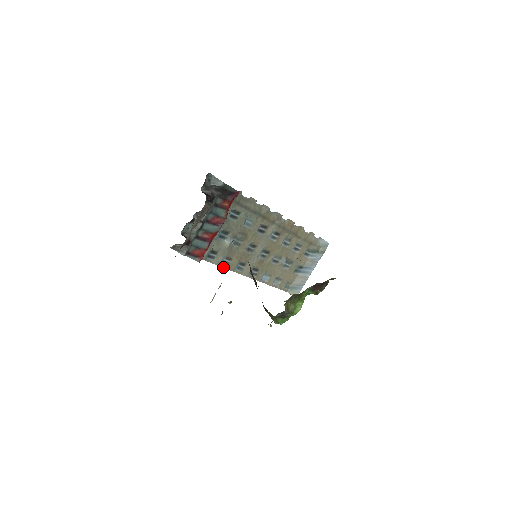
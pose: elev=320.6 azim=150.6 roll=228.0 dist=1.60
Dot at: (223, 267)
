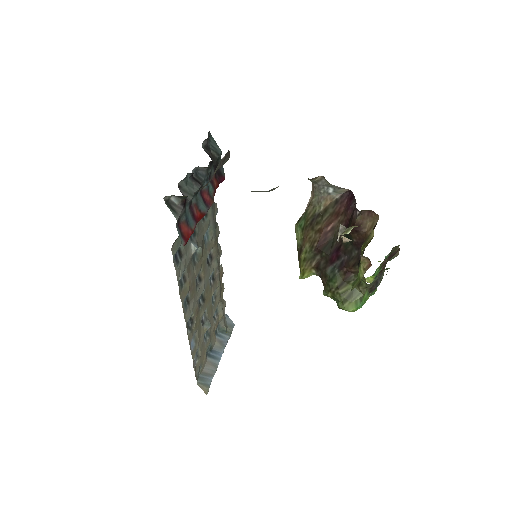
Dot at: occluded
